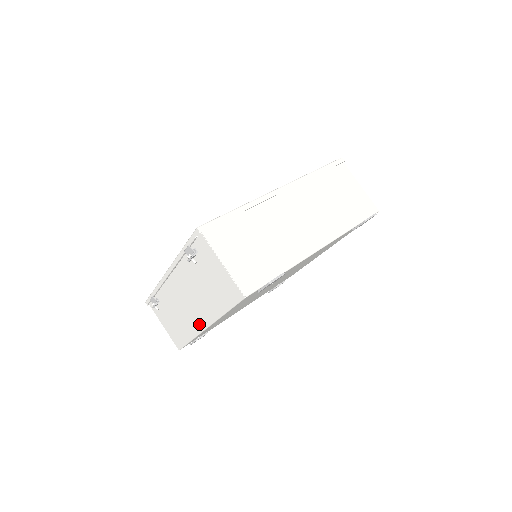
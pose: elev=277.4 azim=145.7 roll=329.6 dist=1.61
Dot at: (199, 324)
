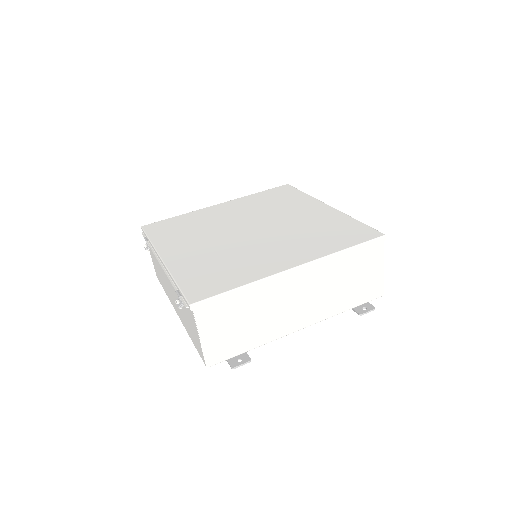
Dot at: (174, 305)
